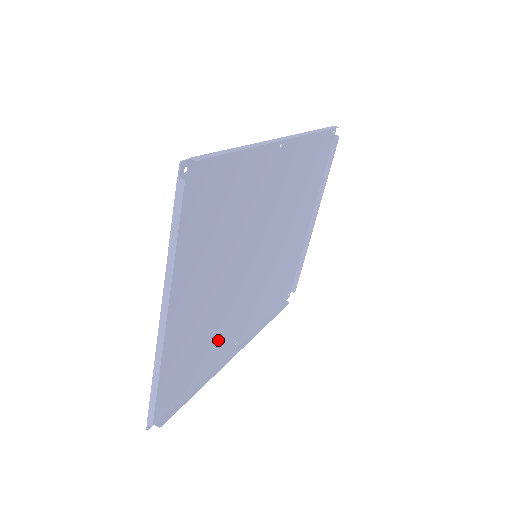
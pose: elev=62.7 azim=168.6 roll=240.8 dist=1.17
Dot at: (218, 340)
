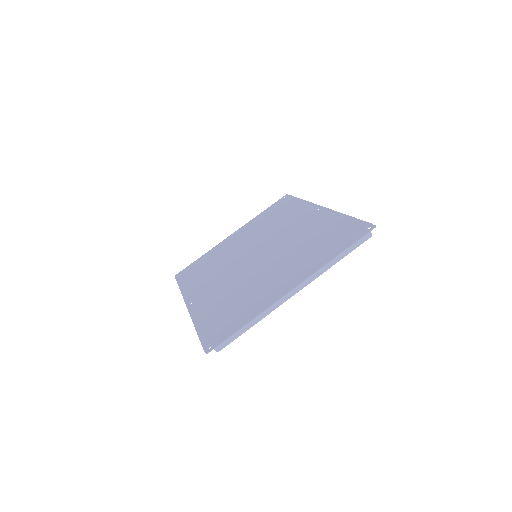
Dot at: (216, 301)
